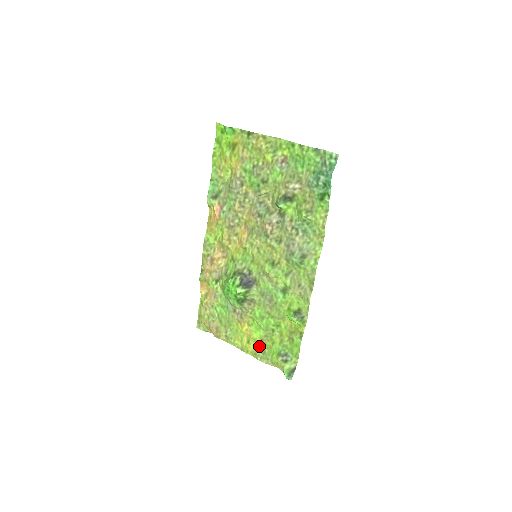
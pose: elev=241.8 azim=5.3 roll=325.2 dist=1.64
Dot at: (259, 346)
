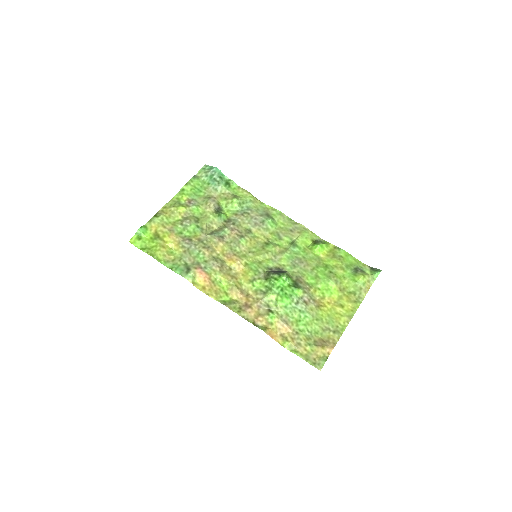
Dot at: (347, 296)
